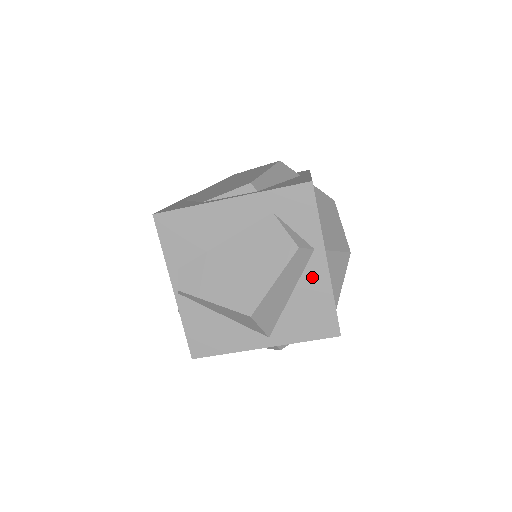
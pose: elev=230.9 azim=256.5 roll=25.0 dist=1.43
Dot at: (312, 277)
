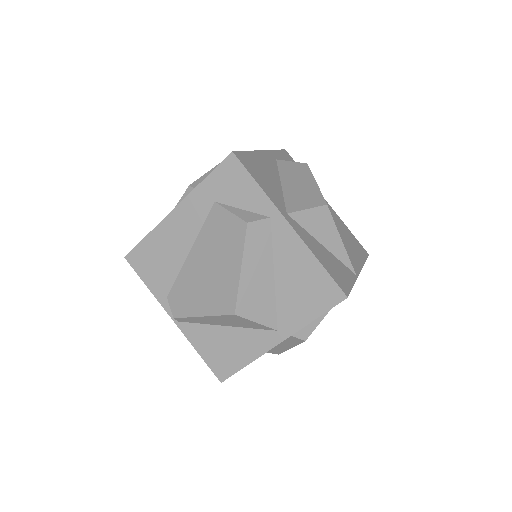
Dot at: (284, 247)
